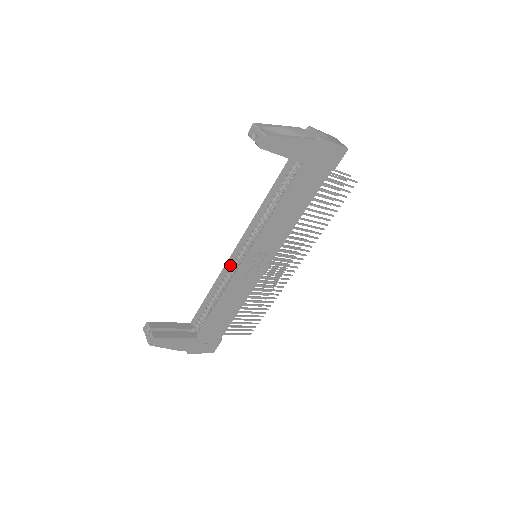
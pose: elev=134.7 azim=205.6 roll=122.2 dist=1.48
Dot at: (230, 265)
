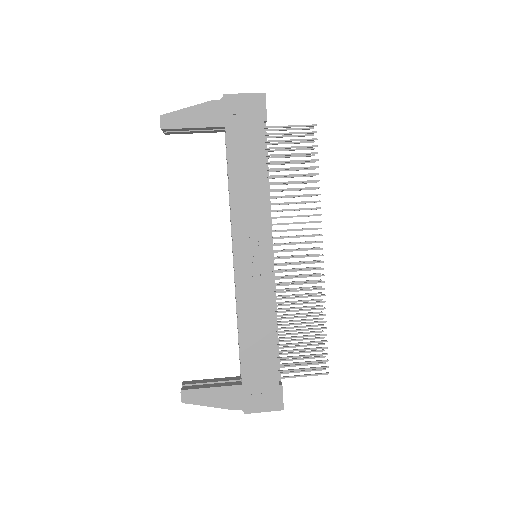
Dot at: occluded
